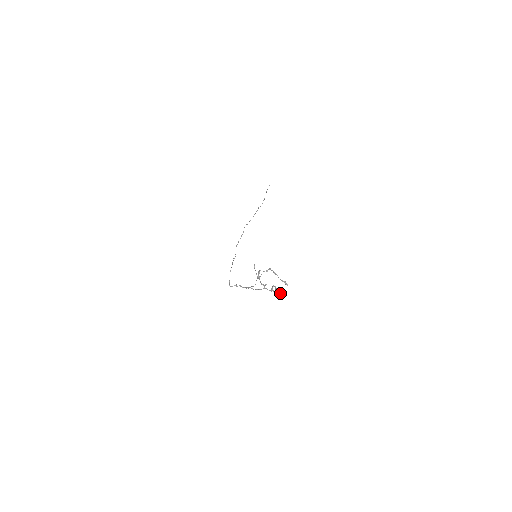
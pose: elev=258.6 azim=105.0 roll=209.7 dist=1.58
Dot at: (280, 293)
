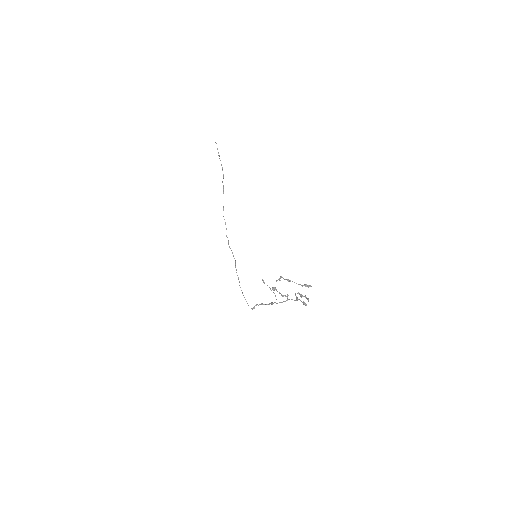
Dot at: (308, 300)
